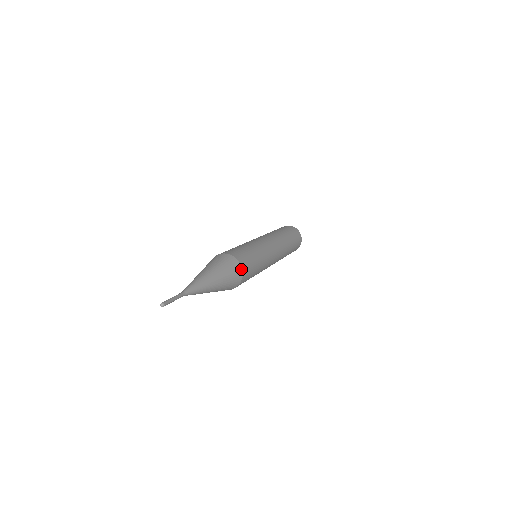
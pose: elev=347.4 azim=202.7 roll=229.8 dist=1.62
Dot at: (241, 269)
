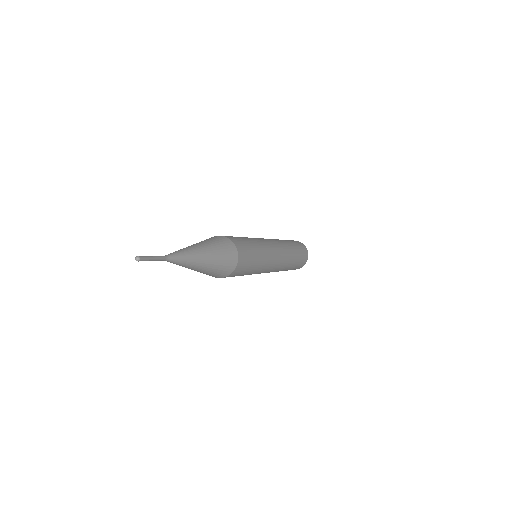
Dot at: (234, 269)
